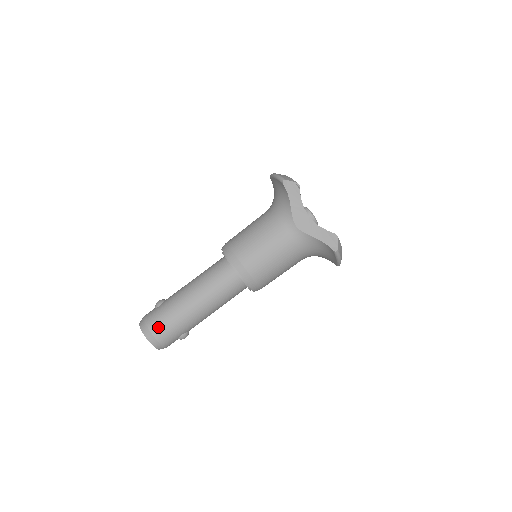
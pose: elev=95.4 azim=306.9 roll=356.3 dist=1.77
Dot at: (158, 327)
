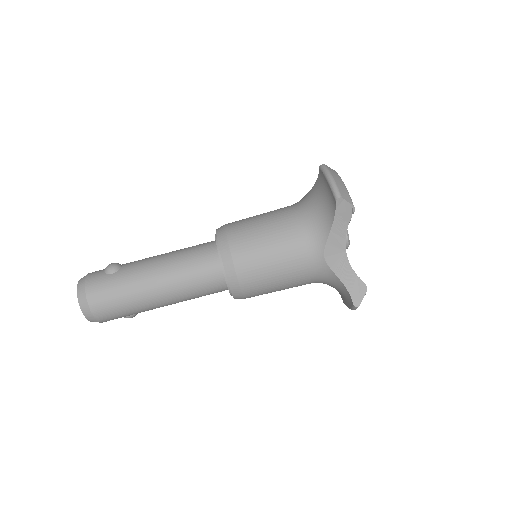
Dot at: (101, 304)
